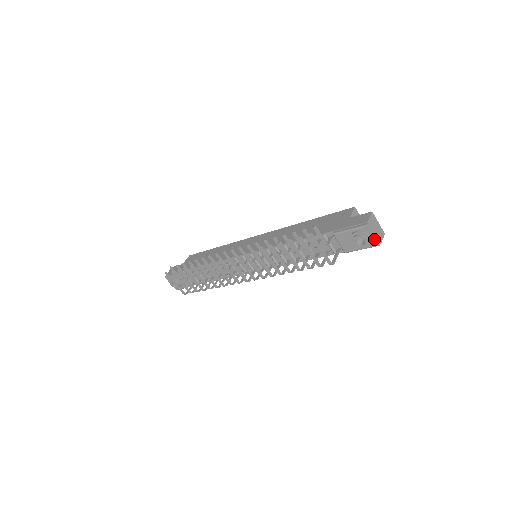
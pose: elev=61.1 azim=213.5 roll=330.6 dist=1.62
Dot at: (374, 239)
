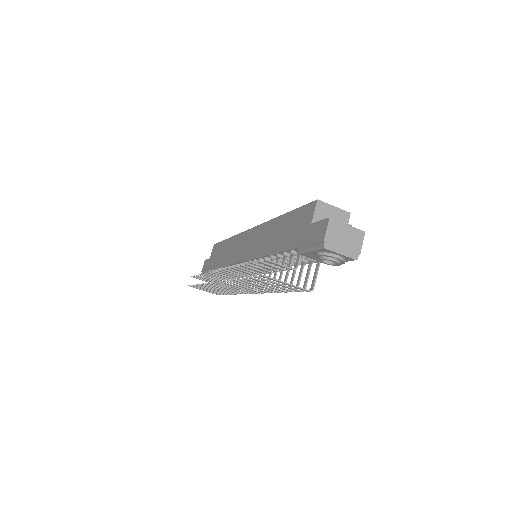
Dot at: (344, 256)
